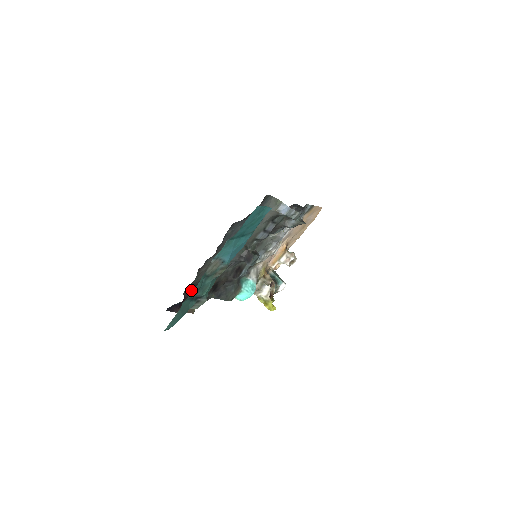
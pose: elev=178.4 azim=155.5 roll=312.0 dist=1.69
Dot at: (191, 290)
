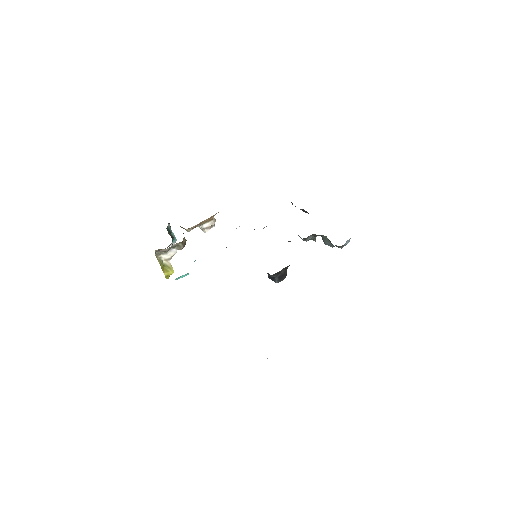
Dot at: occluded
